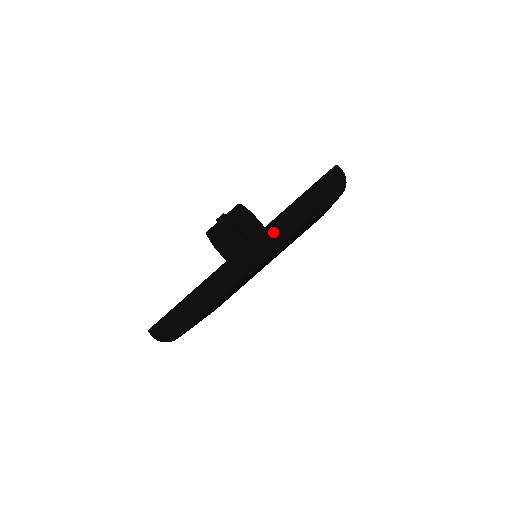
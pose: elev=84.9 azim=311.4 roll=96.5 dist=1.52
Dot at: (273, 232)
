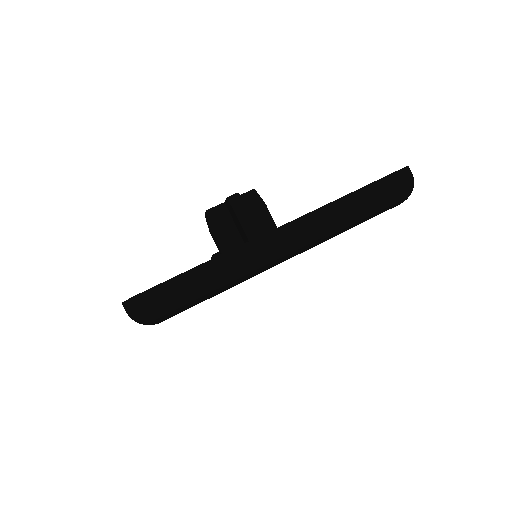
Dot at: (323, 219)
